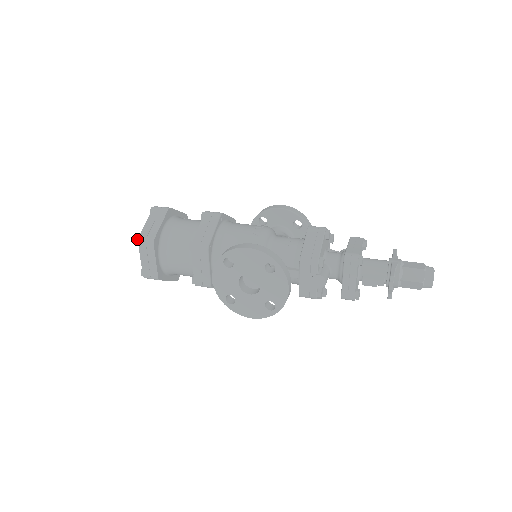
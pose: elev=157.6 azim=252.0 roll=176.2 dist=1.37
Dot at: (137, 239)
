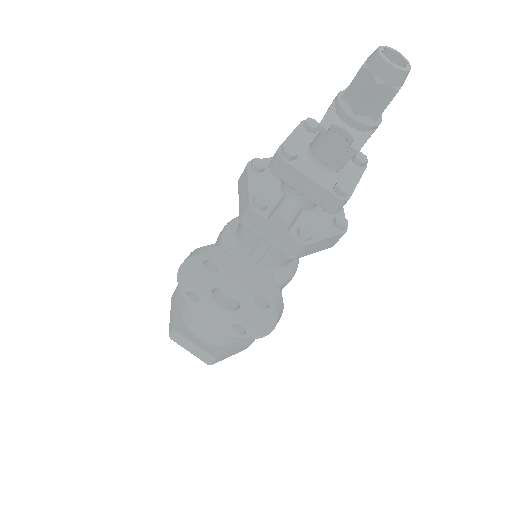
Dot at: (170, 337)
